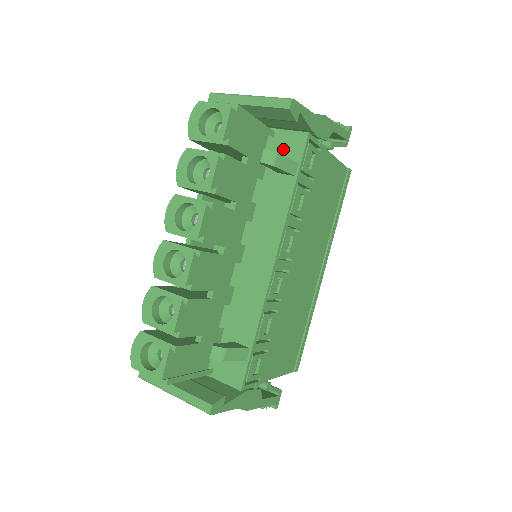
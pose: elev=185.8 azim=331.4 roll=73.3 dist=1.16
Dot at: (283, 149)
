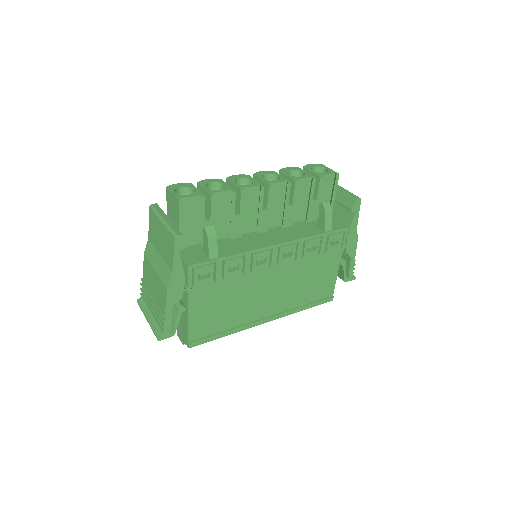
Dot at: occluded
